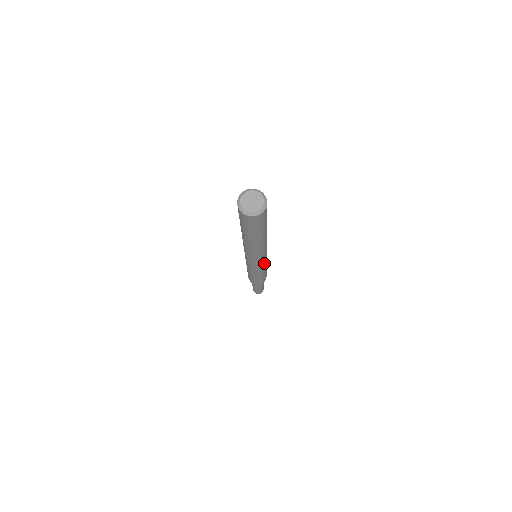
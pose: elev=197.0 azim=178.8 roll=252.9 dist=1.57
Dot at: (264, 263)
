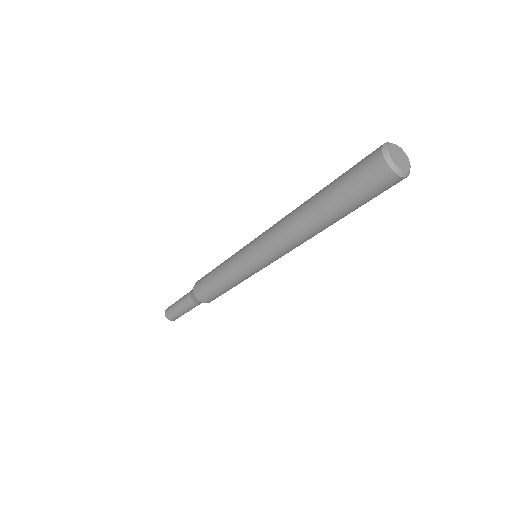
Dot at: occluded
